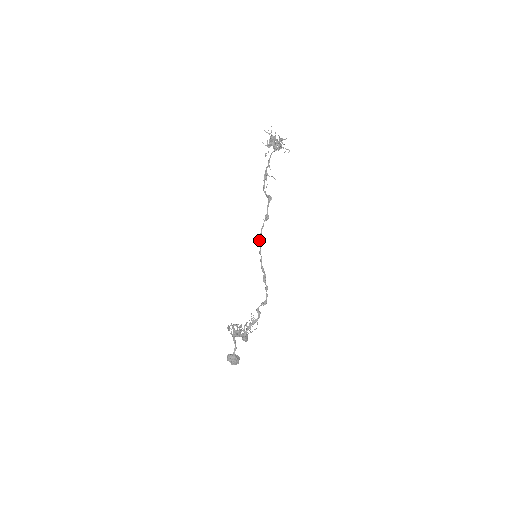
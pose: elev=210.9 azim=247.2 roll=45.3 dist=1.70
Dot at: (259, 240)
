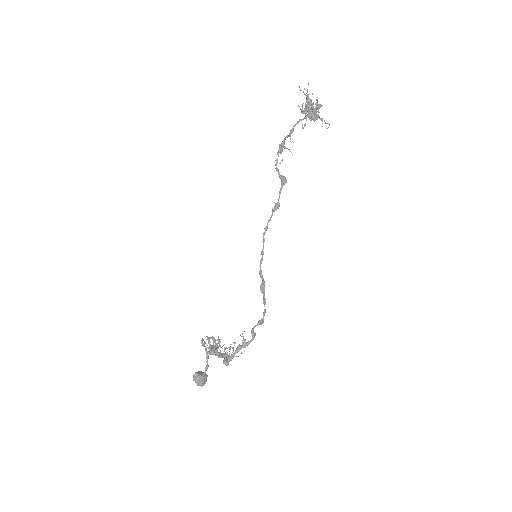
Dot at: (263, 235)
